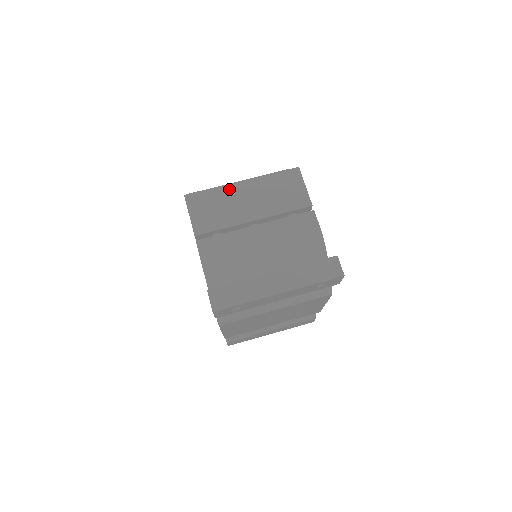
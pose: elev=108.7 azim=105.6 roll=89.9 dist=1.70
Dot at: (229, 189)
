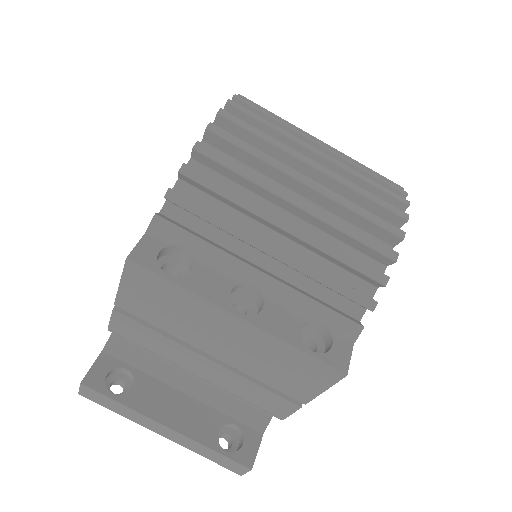
Dot at: (207, 309)
